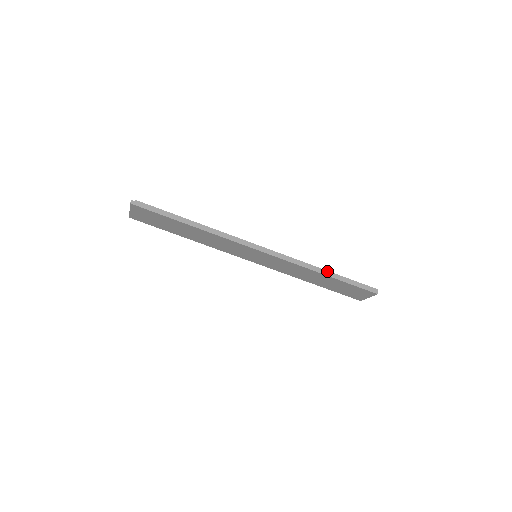
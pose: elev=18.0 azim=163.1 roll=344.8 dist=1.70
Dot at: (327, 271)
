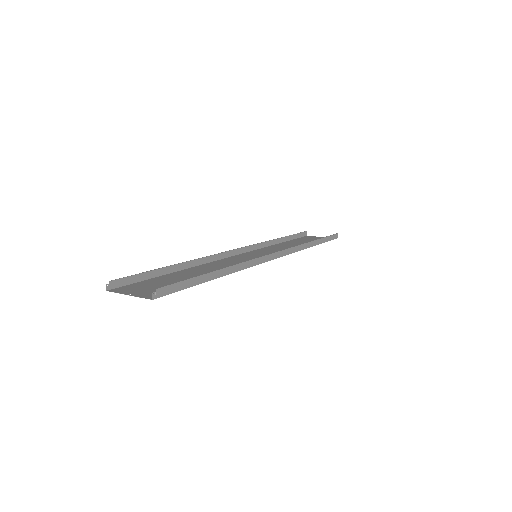
Dot at: (314, 241)
